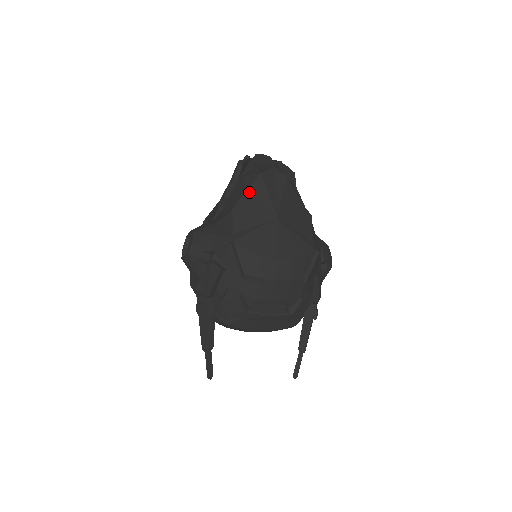
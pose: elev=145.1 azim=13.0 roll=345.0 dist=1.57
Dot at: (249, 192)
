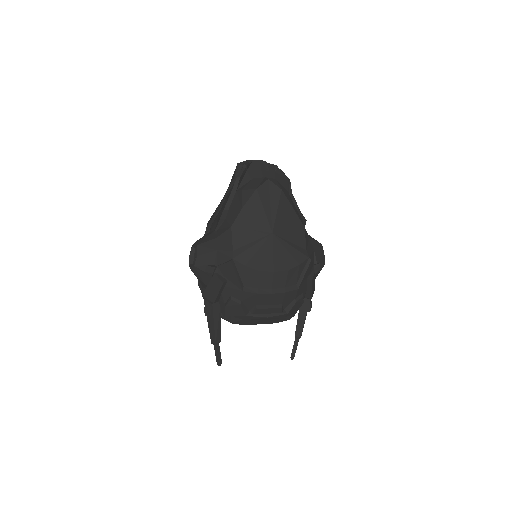
Dot at: (246, 208)
